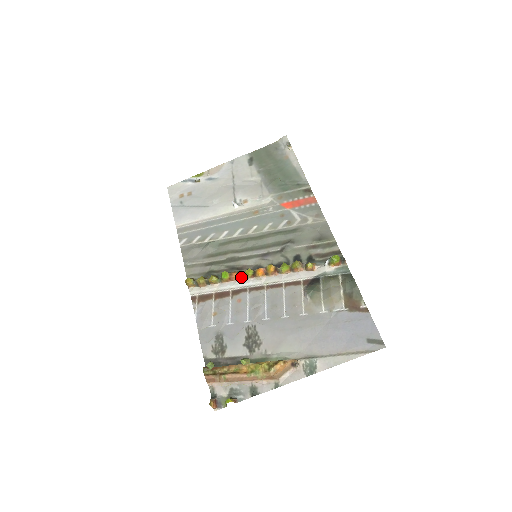
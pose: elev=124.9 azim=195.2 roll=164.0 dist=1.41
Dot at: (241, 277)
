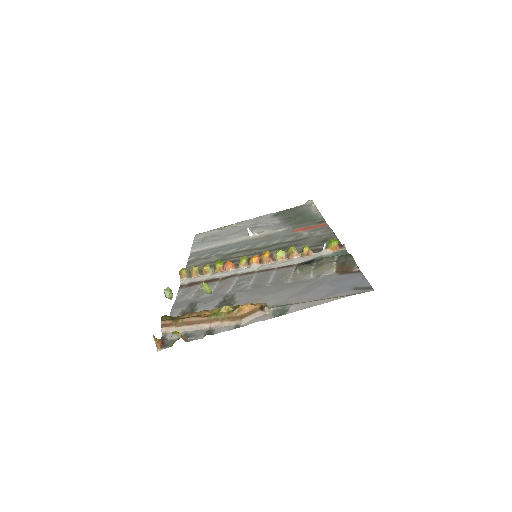
Dot at: (235, 267)
